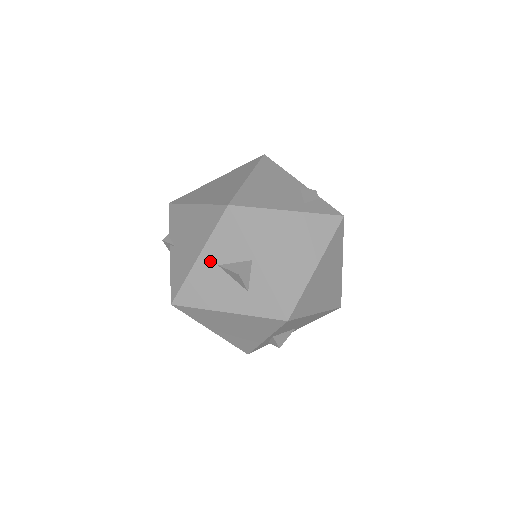
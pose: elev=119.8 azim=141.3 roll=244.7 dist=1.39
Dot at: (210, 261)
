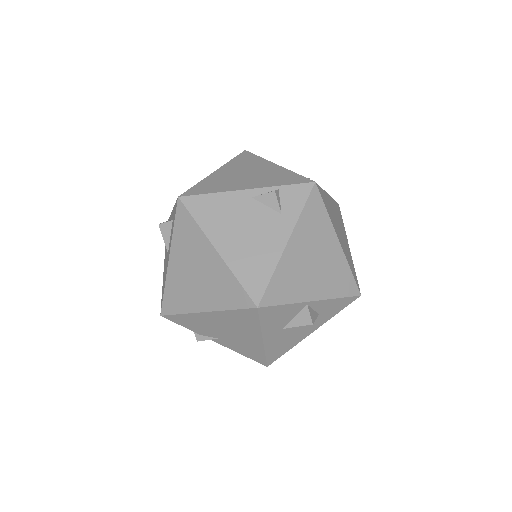
Dot at: (274, 333)
